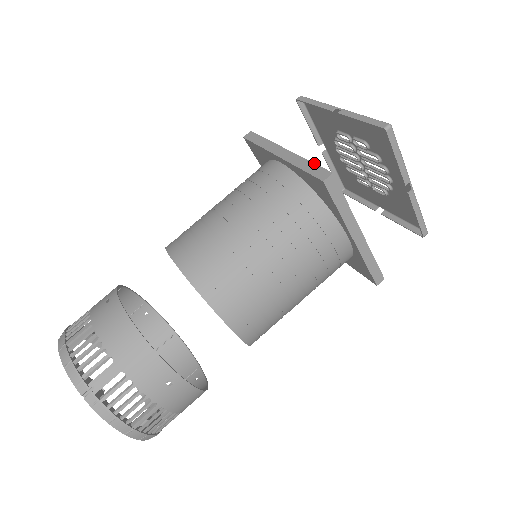
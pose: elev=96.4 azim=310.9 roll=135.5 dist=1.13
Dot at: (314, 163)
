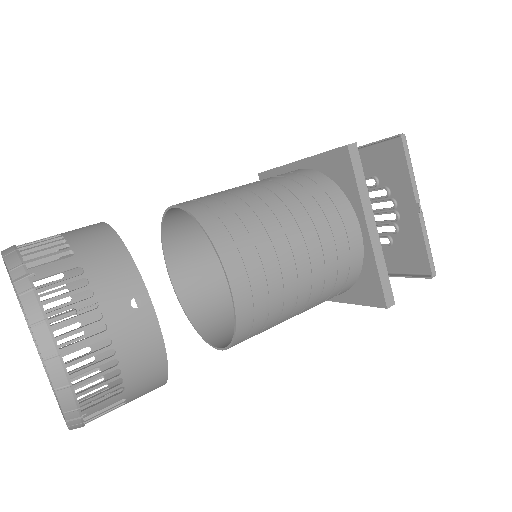
Dot at: occluded
